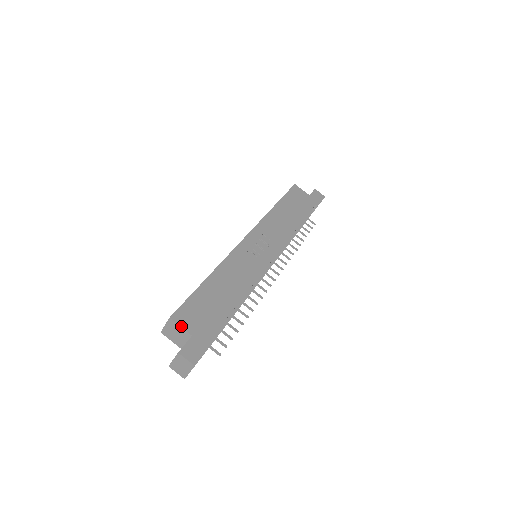
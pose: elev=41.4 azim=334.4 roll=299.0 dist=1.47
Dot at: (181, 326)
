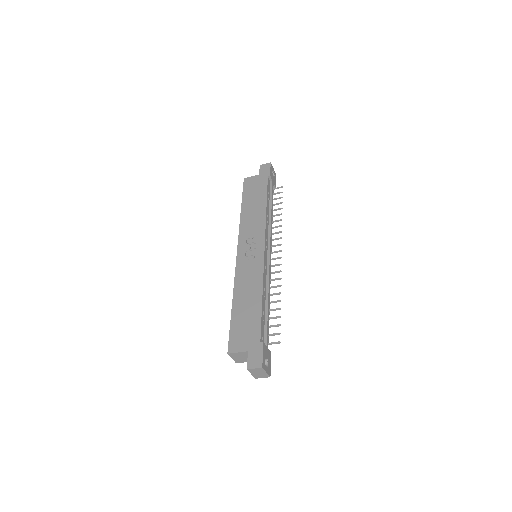
Dot at: (237, 352)
